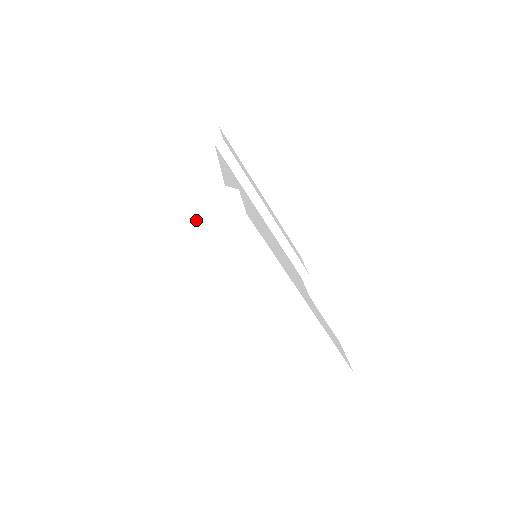
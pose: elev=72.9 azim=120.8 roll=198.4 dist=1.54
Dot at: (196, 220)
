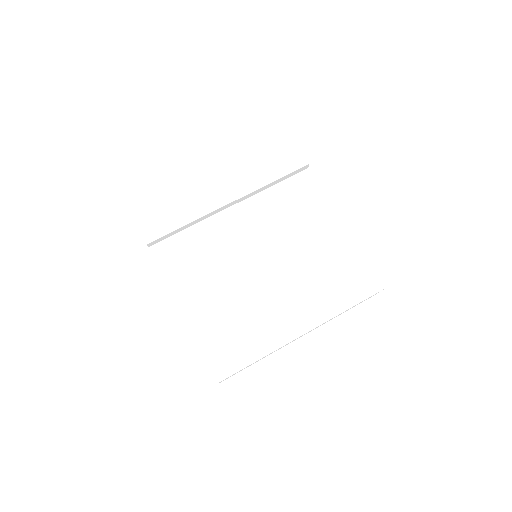
Dot at: occluded
